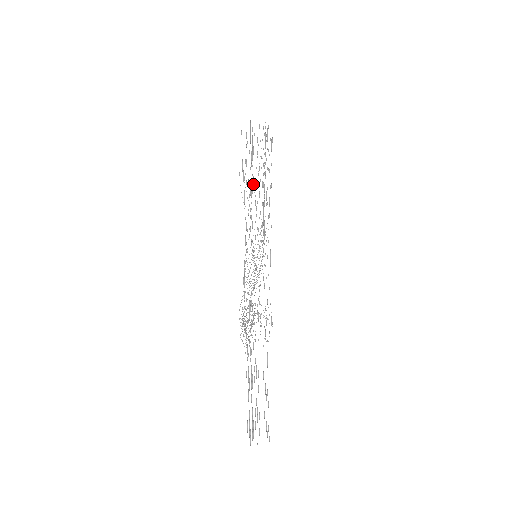
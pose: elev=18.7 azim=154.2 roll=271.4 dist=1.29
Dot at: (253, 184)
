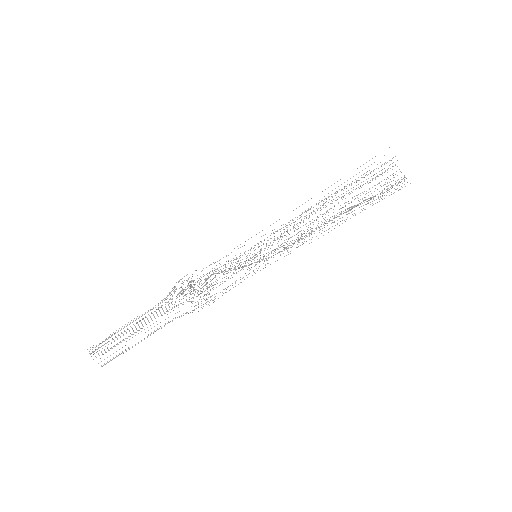
Dot at: occluded
